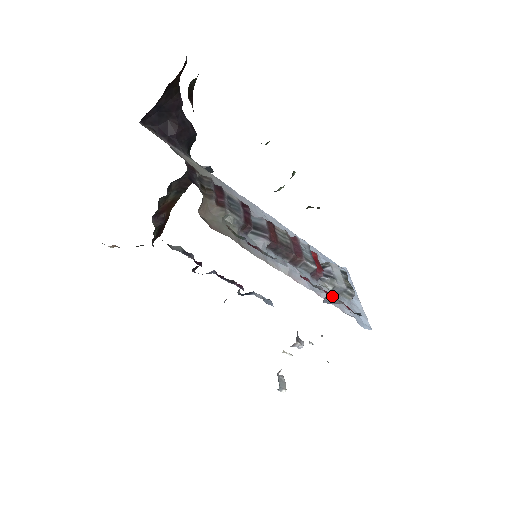
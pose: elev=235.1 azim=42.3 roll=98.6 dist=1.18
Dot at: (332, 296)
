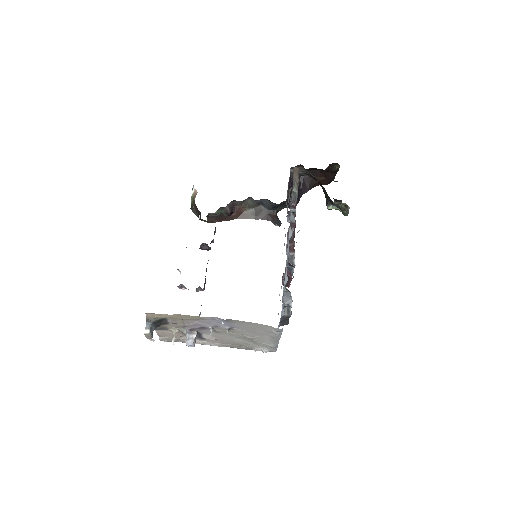
Dot at: (293, 270)
